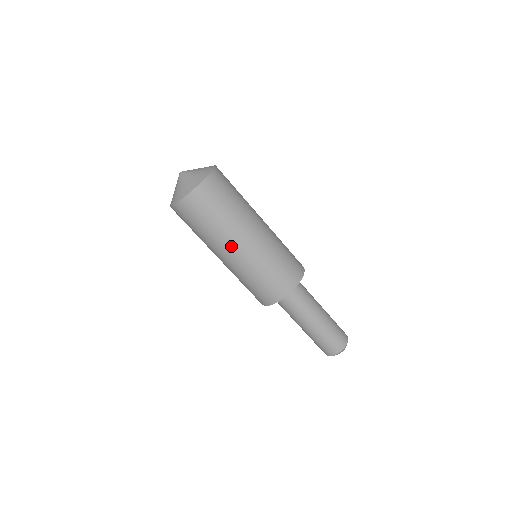
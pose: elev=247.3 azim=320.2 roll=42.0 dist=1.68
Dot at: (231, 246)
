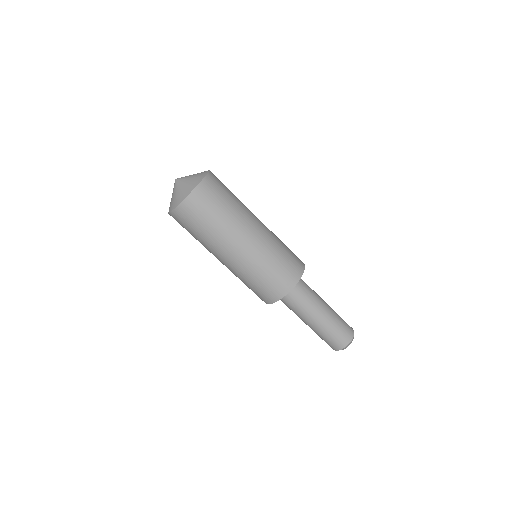
Dot at: (230, 247)
